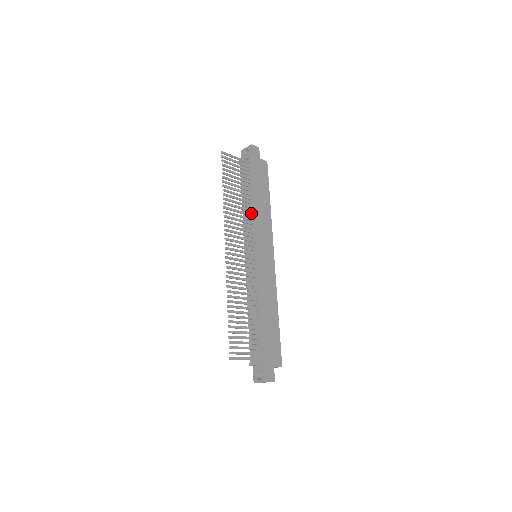
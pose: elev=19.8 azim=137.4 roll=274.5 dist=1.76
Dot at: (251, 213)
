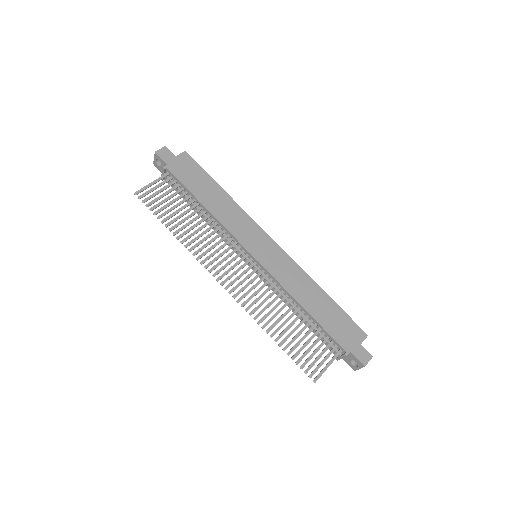
Dot at: (215, 221)
